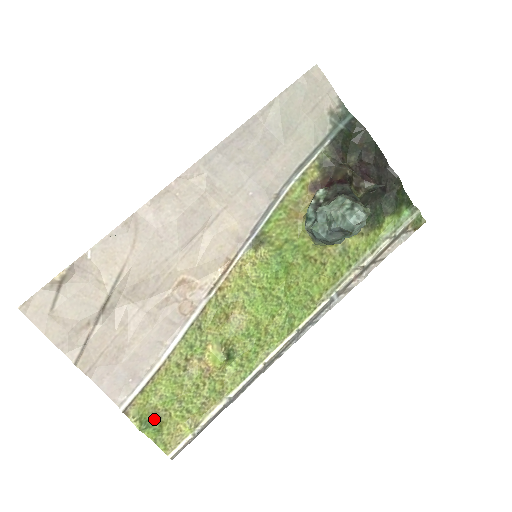
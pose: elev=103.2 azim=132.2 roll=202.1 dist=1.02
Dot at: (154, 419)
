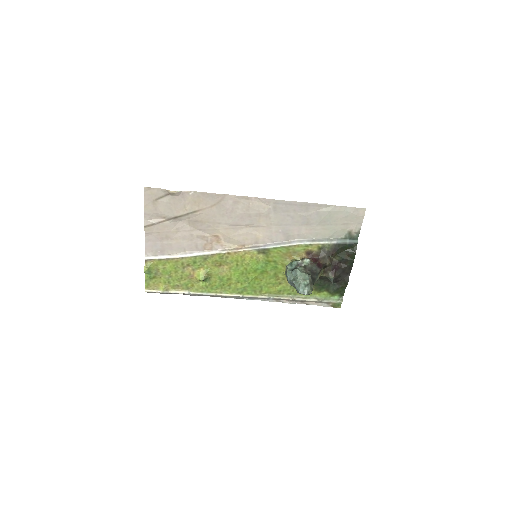
Dot at: (154, 273)
